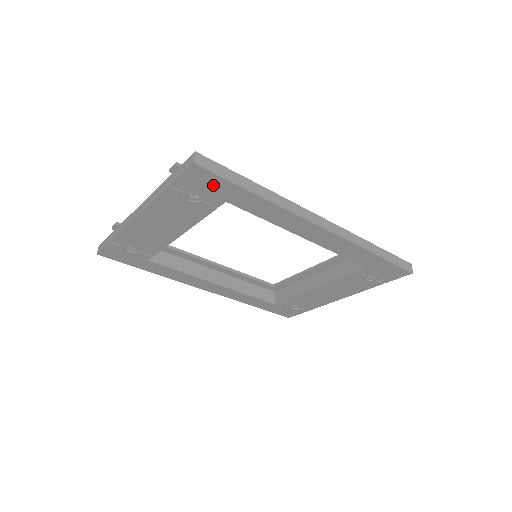
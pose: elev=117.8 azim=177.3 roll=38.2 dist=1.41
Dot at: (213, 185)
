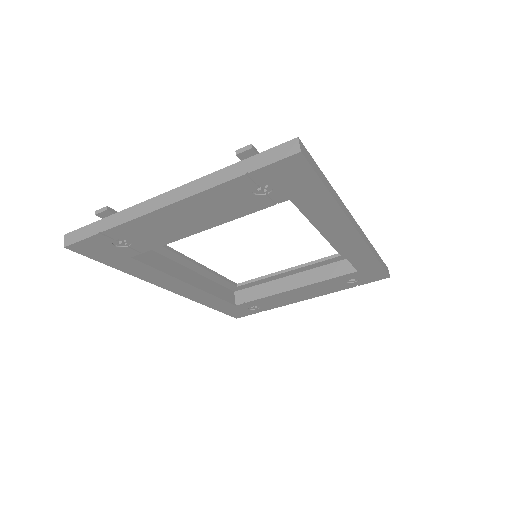
Dot at: (297, 179)
